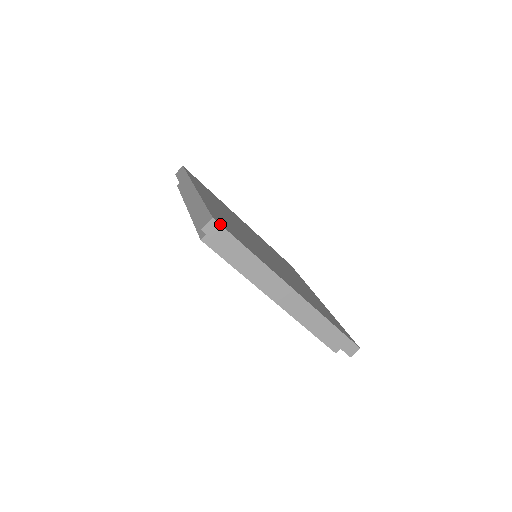
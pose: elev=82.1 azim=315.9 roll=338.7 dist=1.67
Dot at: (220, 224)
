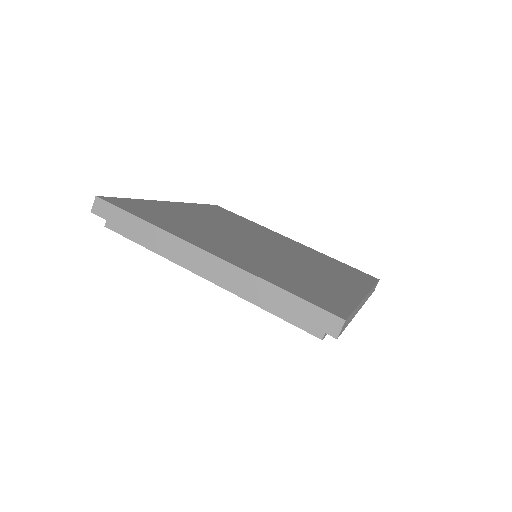
Dot at: (104, 200)
